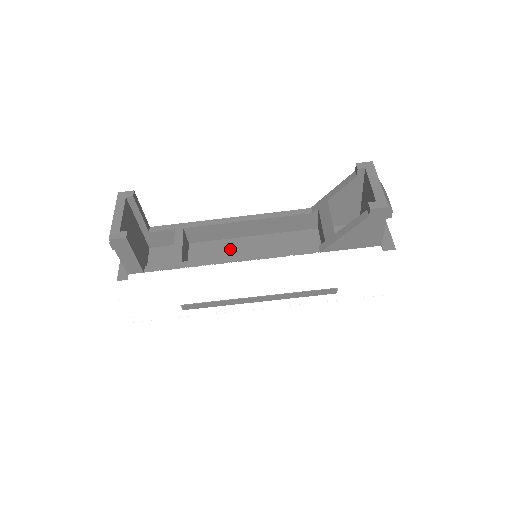
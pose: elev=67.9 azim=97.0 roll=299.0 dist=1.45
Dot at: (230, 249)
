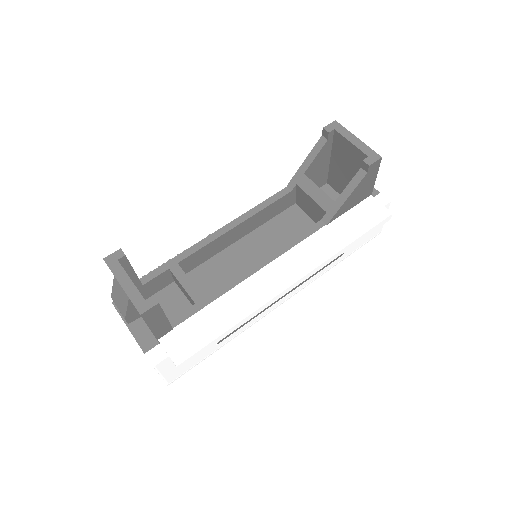
Dot at: (229, 261)
